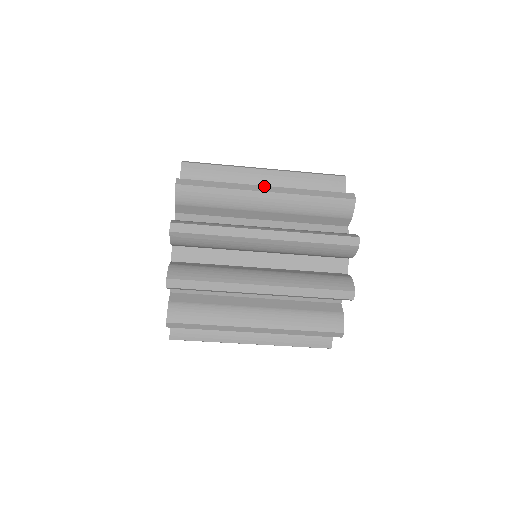
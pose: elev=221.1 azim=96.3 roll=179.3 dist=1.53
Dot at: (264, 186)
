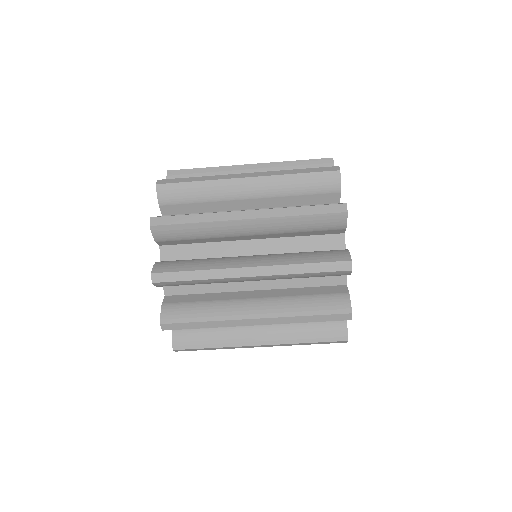
Dot at: (246, 268)
